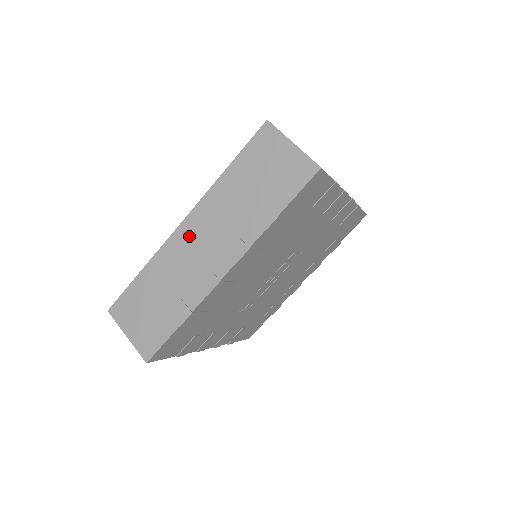
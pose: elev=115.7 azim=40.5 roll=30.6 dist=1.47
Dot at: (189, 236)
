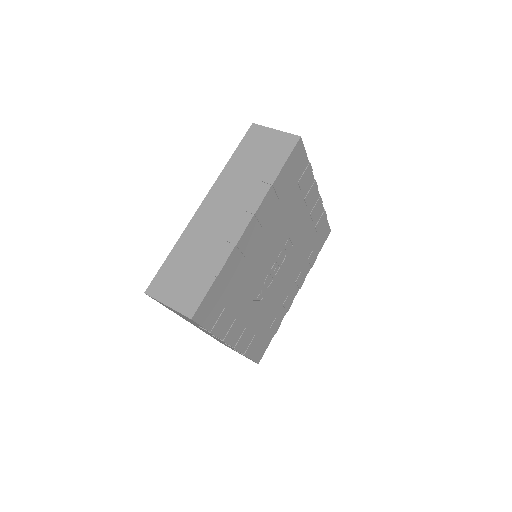
Dot at: (209, 211)
